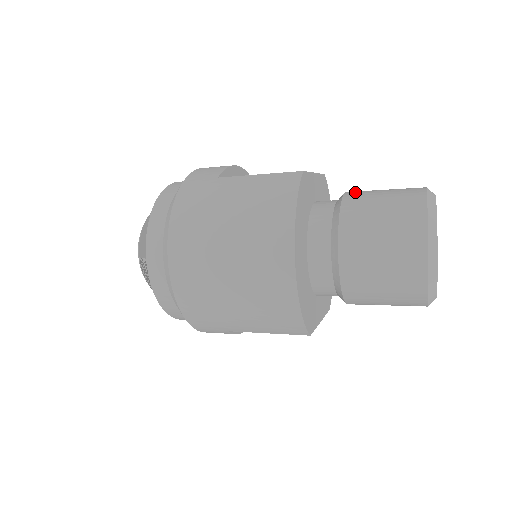
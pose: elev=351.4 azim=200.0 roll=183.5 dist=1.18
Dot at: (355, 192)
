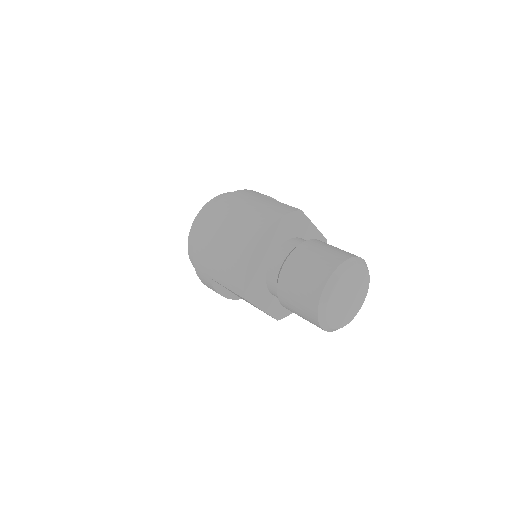
Dot at: occluded
